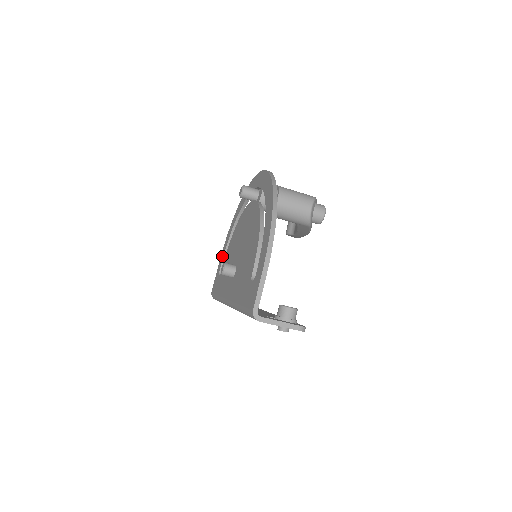
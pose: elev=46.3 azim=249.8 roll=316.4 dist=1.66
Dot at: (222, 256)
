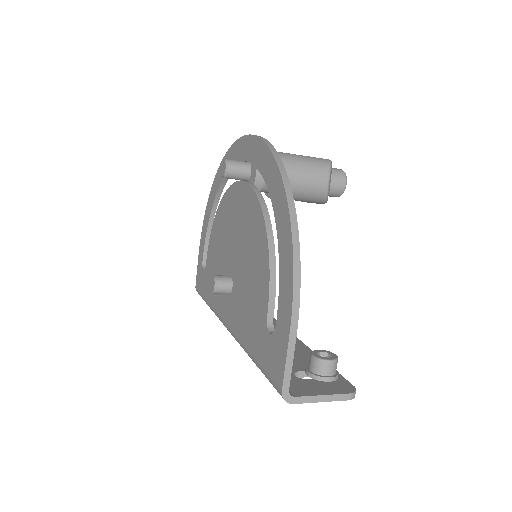
Dot at: (203, 241)
